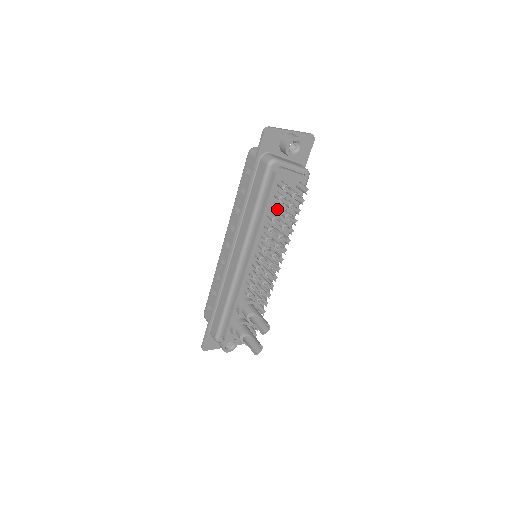
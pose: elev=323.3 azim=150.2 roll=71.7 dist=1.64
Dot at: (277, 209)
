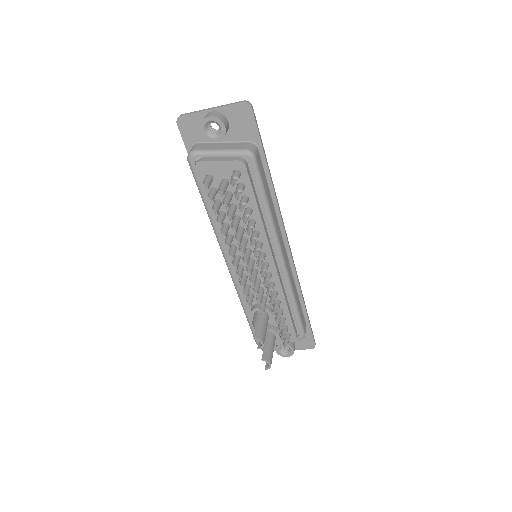
Dot at: (218, 208)
